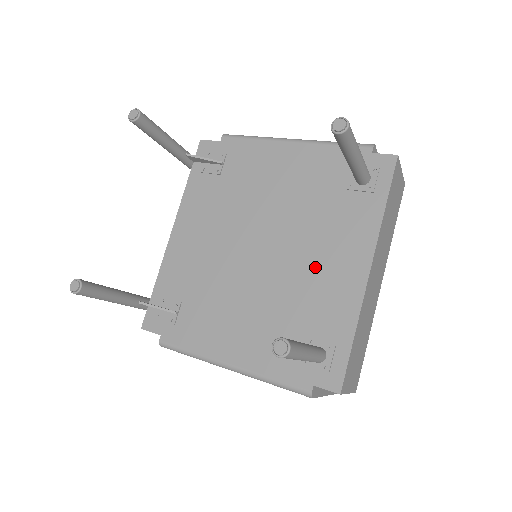
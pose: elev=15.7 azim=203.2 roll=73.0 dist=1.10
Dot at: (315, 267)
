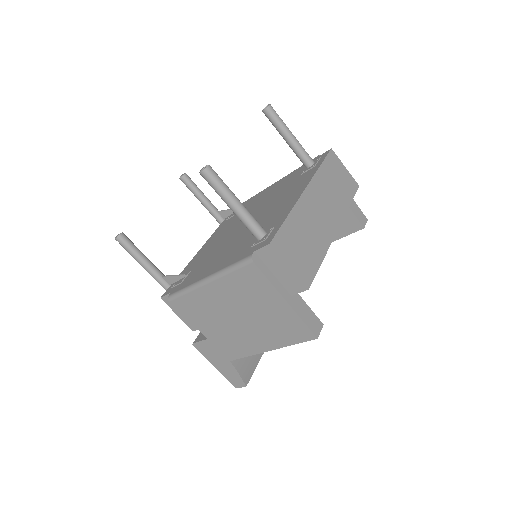
Dot at: (274, 209)
